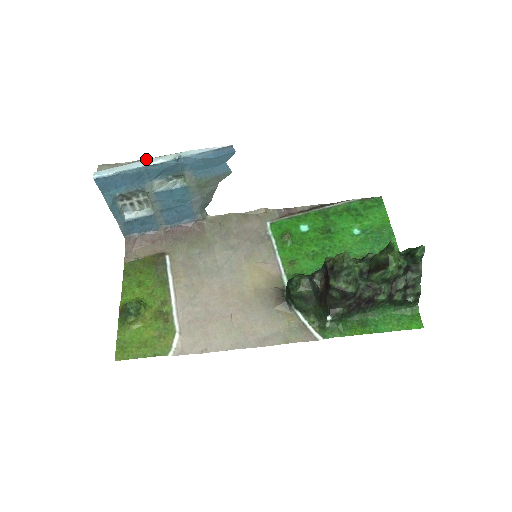
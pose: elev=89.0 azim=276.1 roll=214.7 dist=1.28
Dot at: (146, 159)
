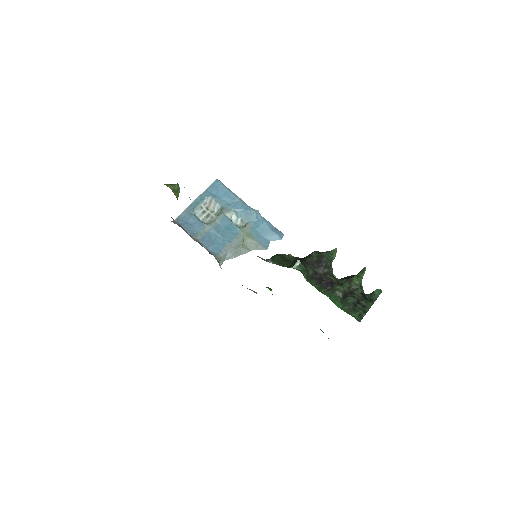
Dot at: occluded
